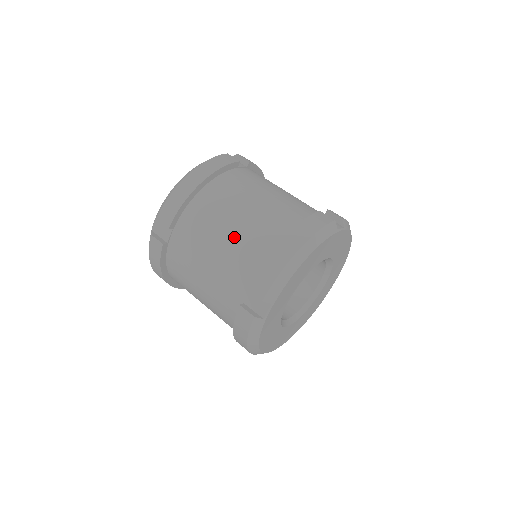
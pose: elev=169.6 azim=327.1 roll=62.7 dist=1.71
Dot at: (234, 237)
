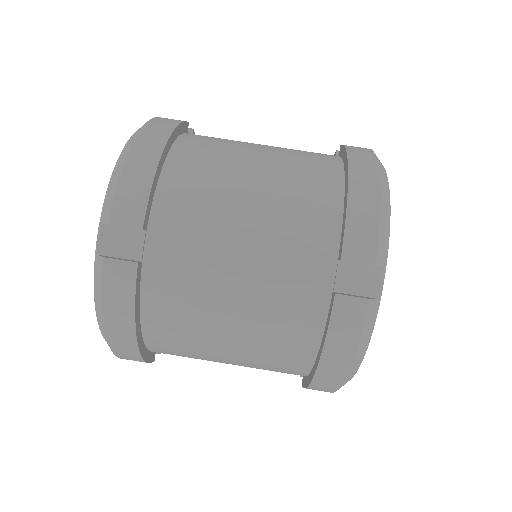
Dot at: (268, 199)
